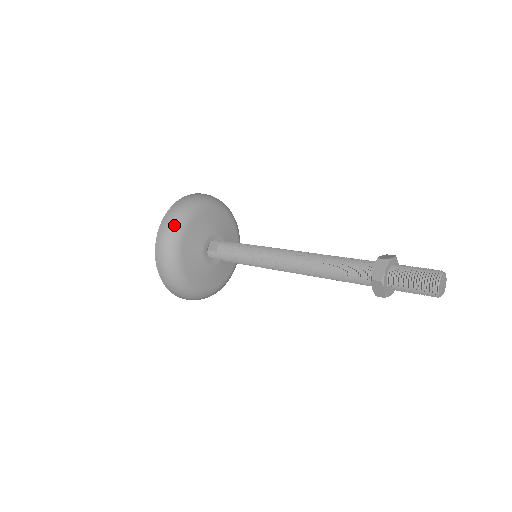
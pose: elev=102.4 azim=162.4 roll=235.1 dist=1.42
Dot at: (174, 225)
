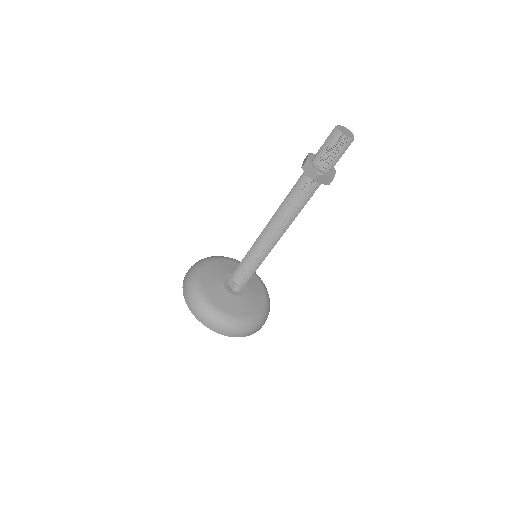
Dot at: (198, 303)
